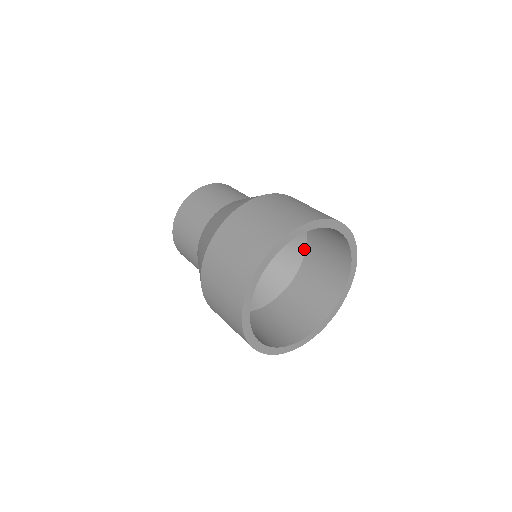
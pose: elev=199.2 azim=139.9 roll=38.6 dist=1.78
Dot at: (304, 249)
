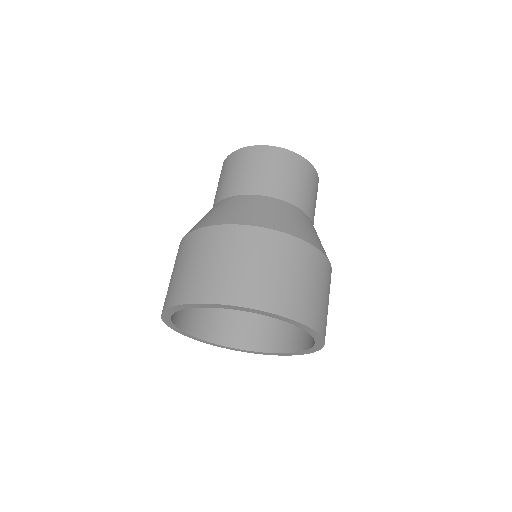
Dot at: occluded
